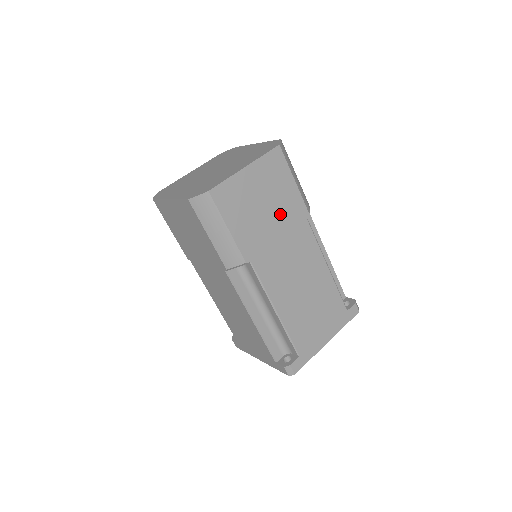
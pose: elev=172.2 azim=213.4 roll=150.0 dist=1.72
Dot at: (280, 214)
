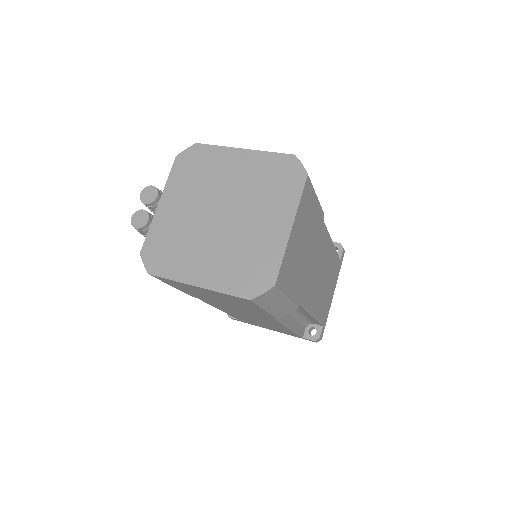
Dot at: (311, 239)
